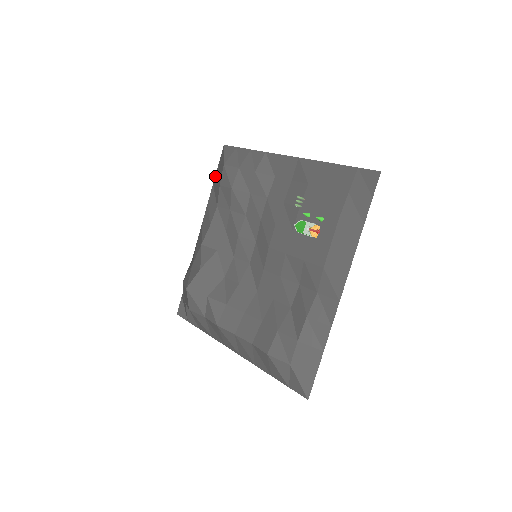
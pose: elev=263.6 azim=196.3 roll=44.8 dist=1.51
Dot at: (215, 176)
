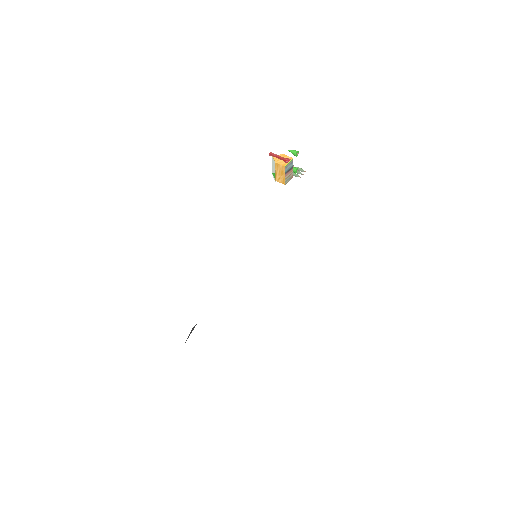
Dot at: occluded
